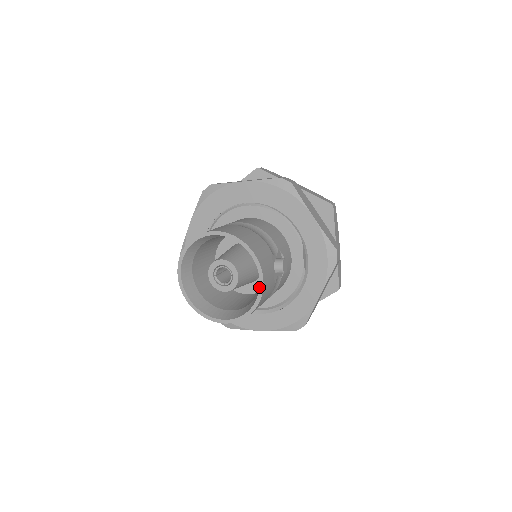
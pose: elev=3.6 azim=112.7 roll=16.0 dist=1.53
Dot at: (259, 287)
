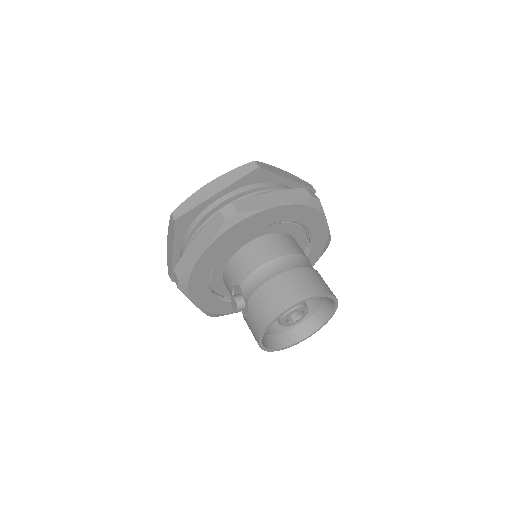
Dot at: (329, 318)
